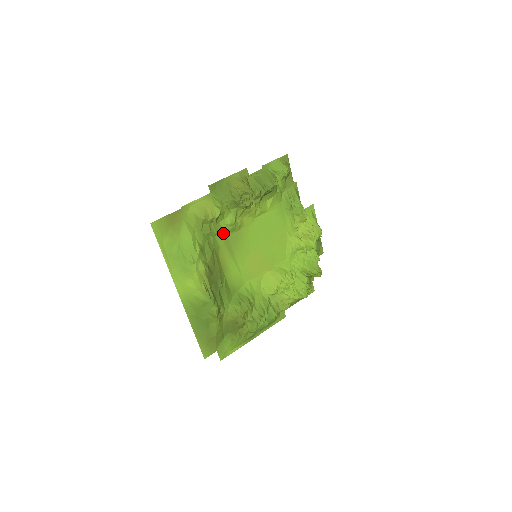
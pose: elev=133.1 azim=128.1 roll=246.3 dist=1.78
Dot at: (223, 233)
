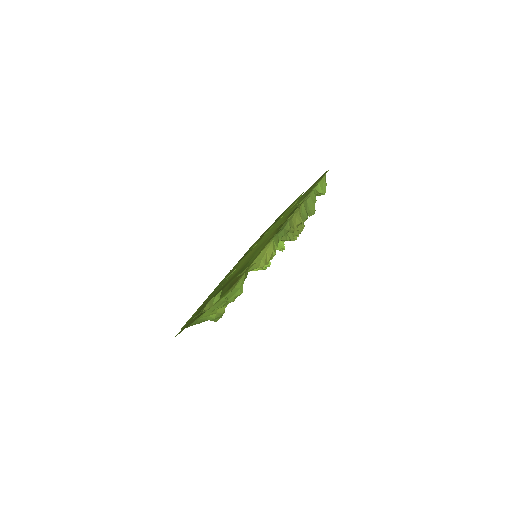
Dot at: occluded
